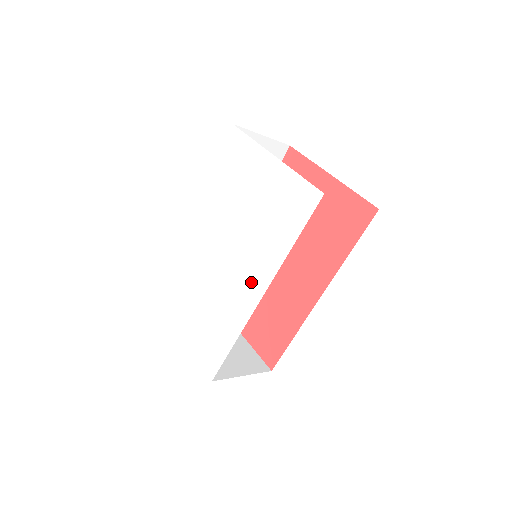
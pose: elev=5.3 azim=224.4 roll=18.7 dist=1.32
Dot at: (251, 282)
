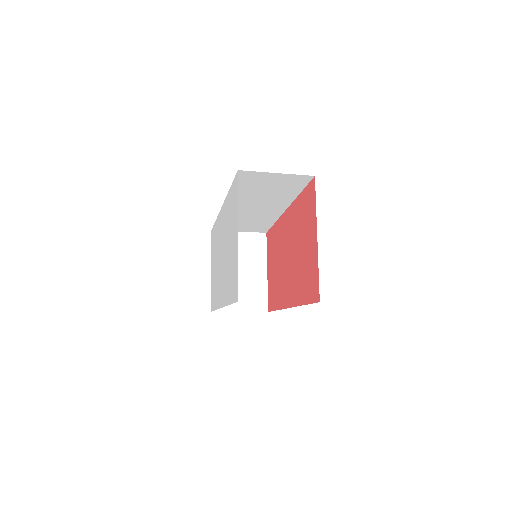
Dot at: (222, 292)
